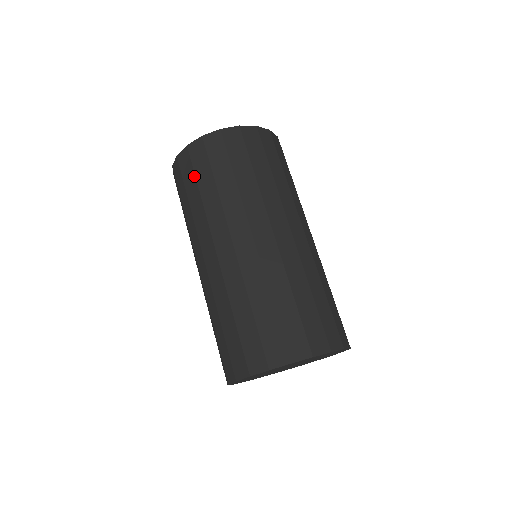
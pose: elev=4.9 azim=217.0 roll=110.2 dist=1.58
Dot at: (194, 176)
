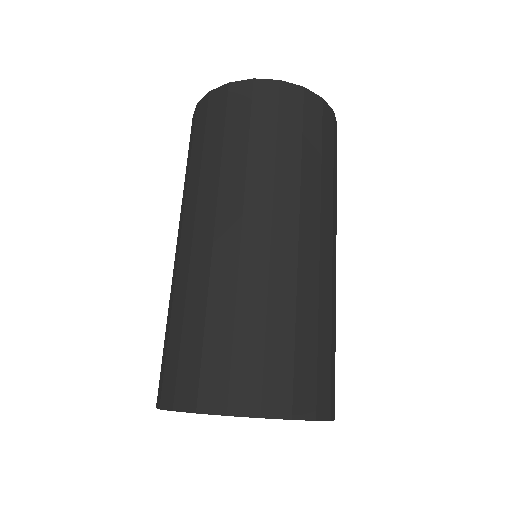
Dot at: (248, 119)
